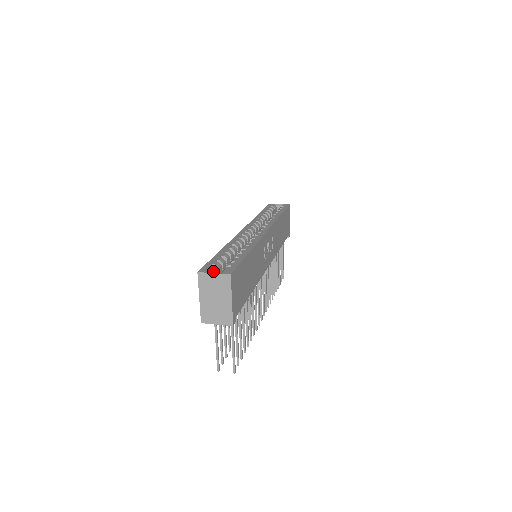
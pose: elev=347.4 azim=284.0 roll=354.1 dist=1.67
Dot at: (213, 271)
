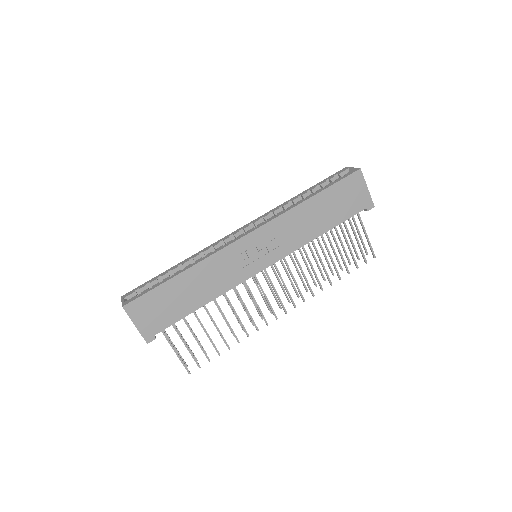
Dot at: (131, 297)
